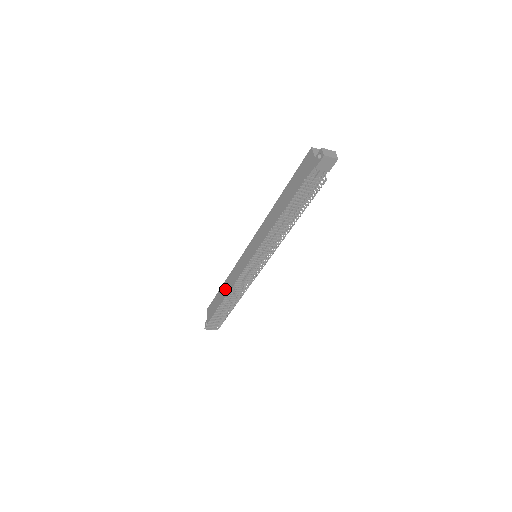
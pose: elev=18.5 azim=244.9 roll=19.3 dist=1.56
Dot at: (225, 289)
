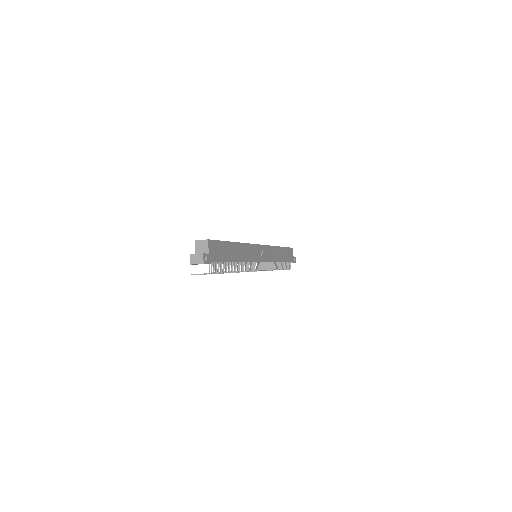
Dot at: occluded
